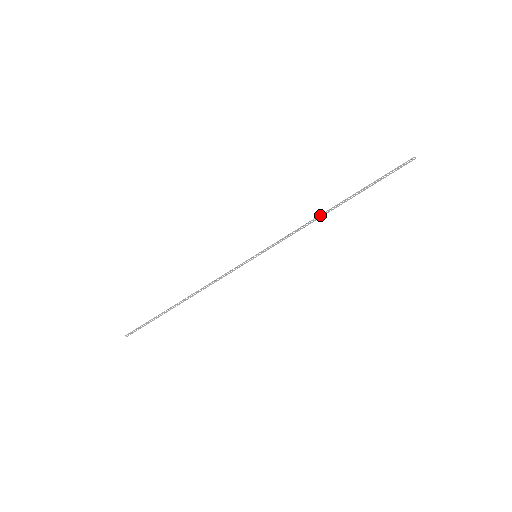
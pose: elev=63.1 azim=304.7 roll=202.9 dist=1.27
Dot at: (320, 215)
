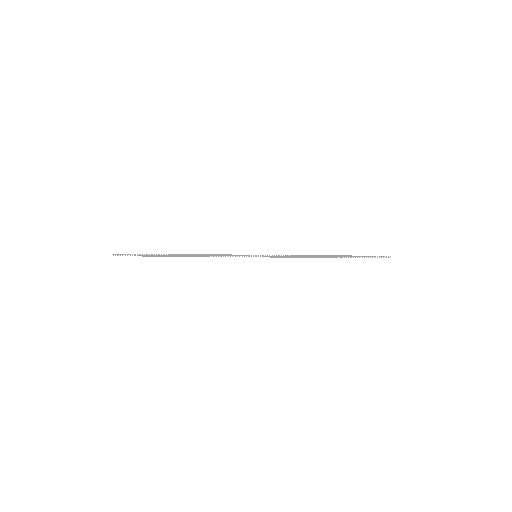
Dot at: (315, 255)
